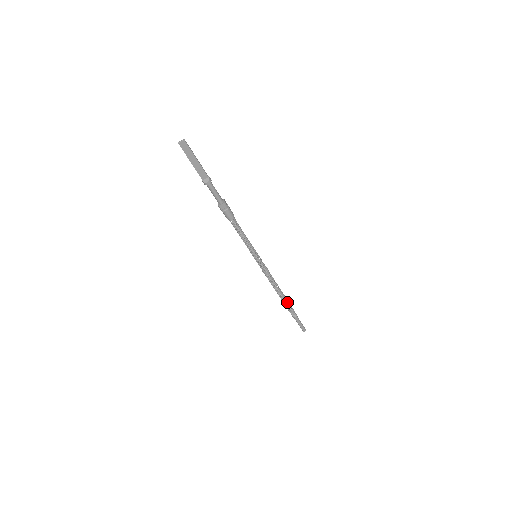
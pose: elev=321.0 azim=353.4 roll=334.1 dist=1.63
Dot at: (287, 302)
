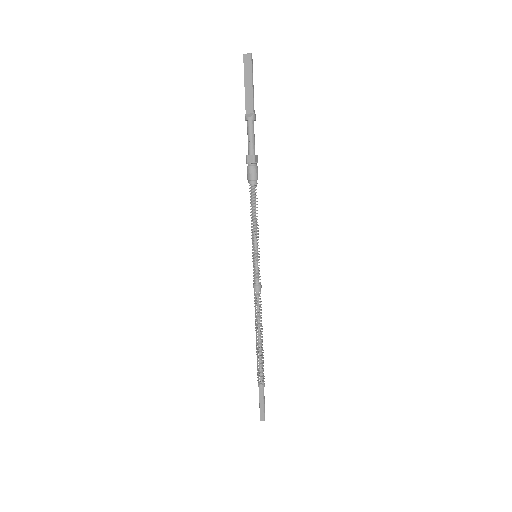
Dot at: (262, 356)
